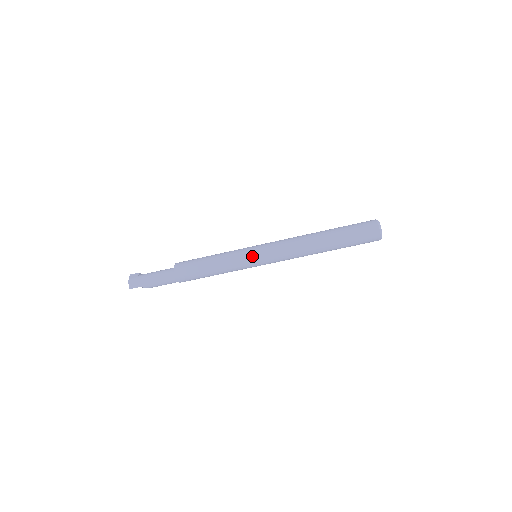
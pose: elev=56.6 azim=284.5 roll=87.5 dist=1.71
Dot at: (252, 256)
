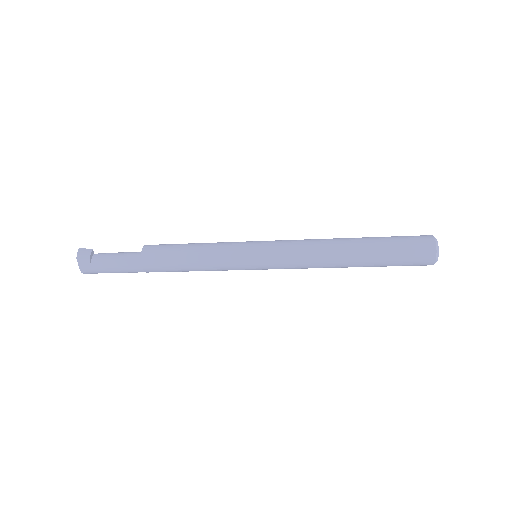
Dot at: (252, 269)
